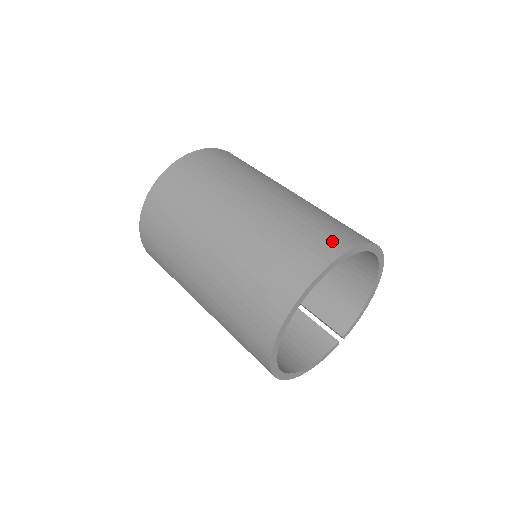
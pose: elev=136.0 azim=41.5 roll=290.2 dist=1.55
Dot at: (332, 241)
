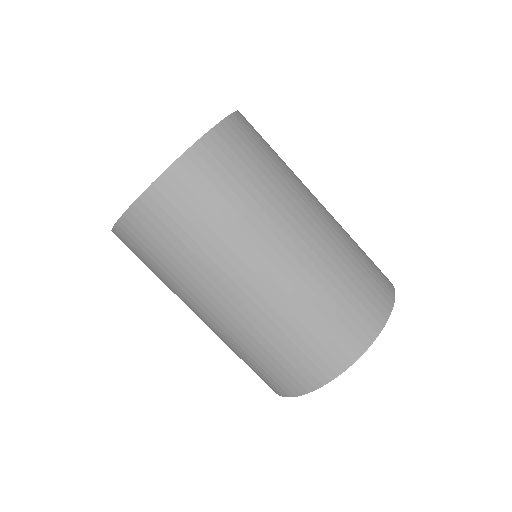
Dot at: (323, 364)
